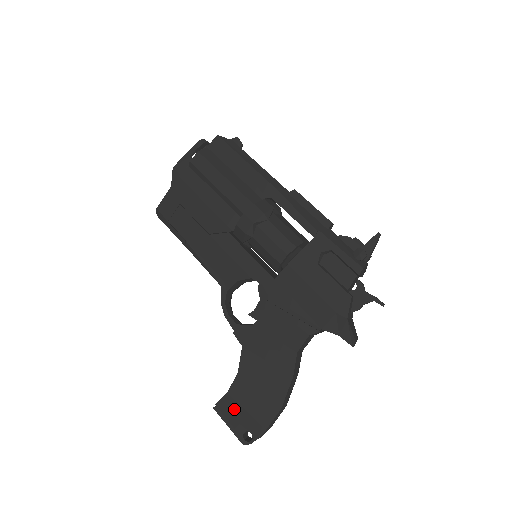
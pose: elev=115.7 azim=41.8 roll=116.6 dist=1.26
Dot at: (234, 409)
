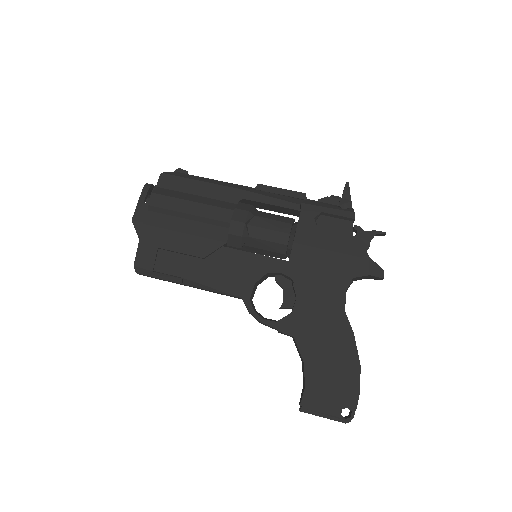
Dot at: (320, 397)
